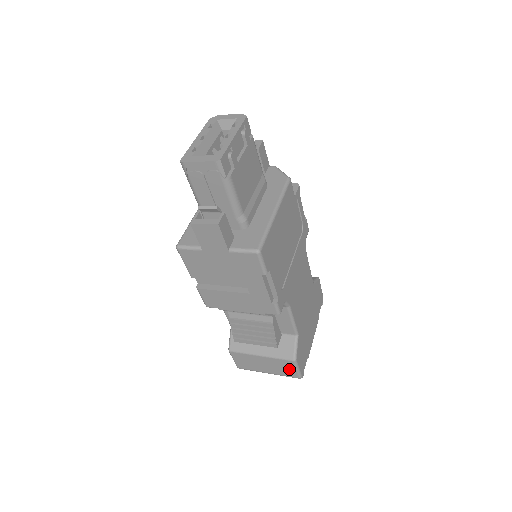
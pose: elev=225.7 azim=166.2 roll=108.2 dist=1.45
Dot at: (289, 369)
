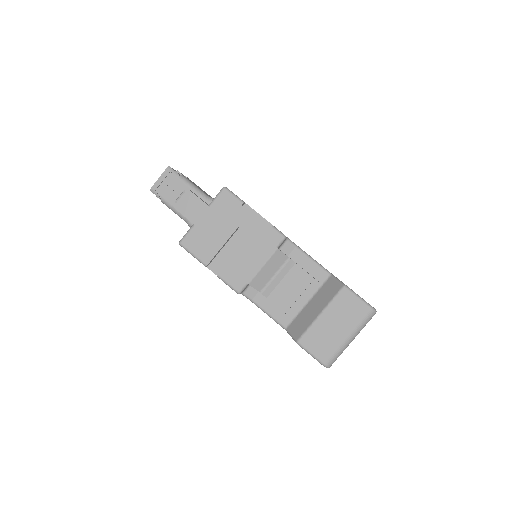
Dot at: (353, 305)
